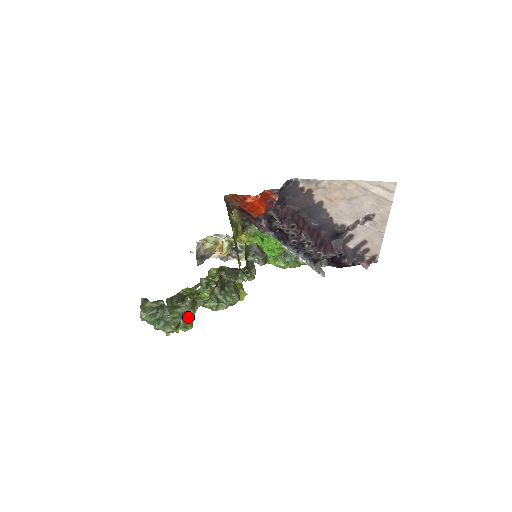
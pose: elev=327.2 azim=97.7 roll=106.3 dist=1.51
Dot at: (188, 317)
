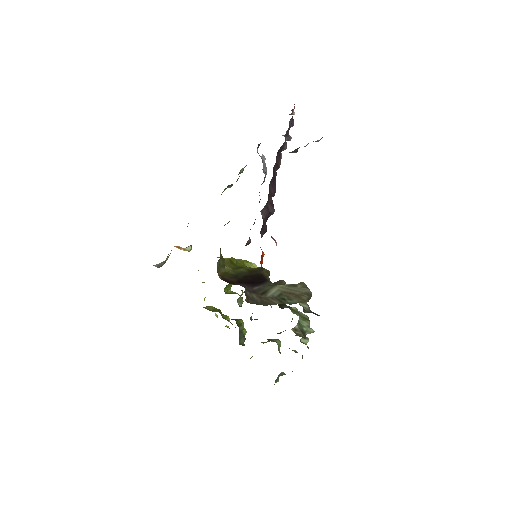
Dot at: occluded
